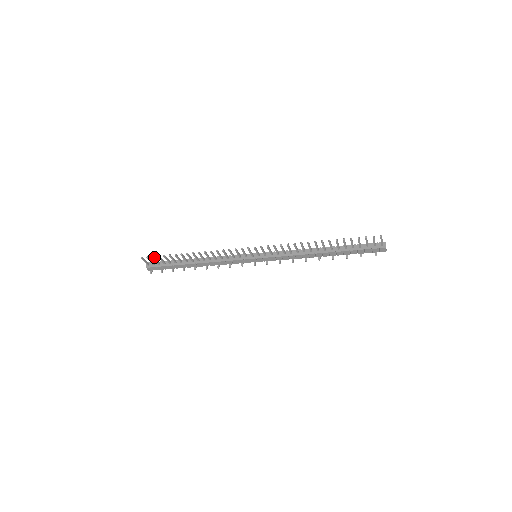
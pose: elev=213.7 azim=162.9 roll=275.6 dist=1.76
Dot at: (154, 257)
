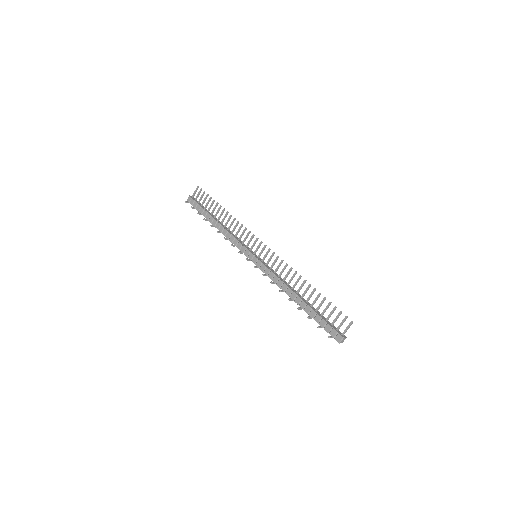
Dot at: occluded
